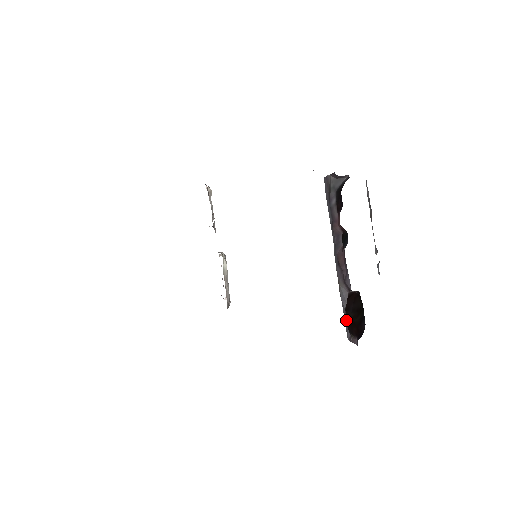
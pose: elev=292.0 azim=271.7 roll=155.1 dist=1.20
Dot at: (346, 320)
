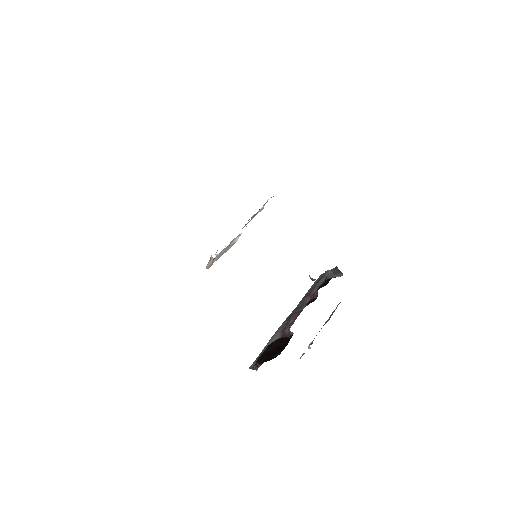
Dot at: occluded
